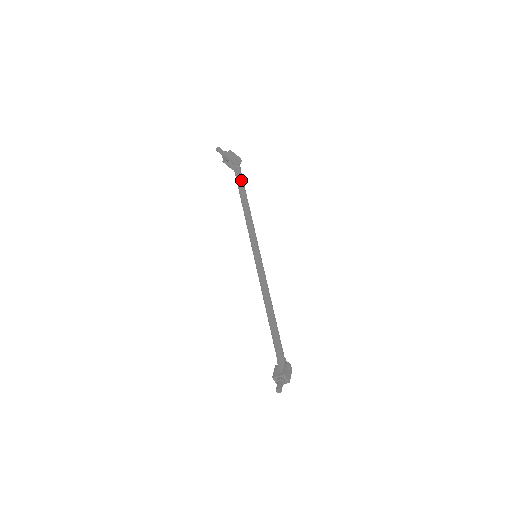
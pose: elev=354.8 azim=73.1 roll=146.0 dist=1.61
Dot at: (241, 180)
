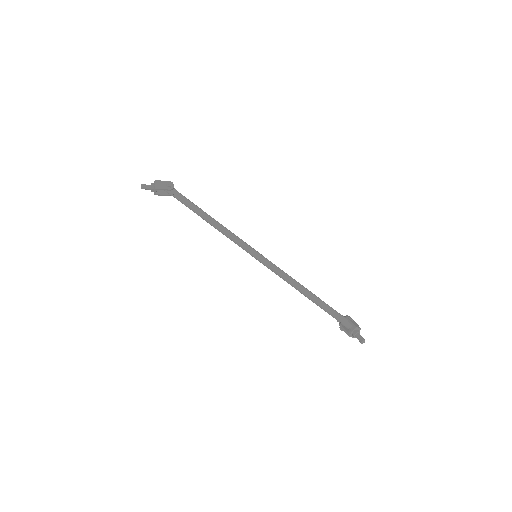
Dot at: (188, 201)
